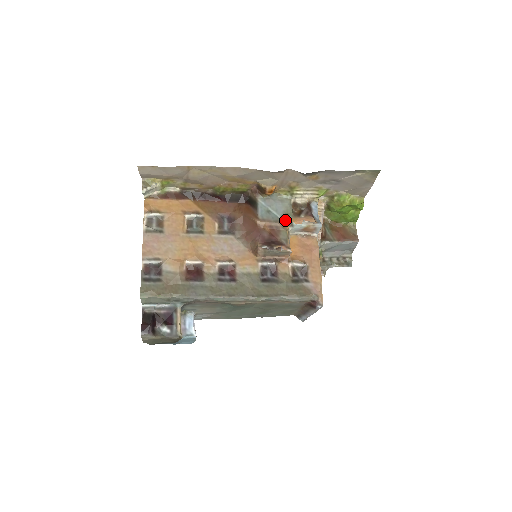
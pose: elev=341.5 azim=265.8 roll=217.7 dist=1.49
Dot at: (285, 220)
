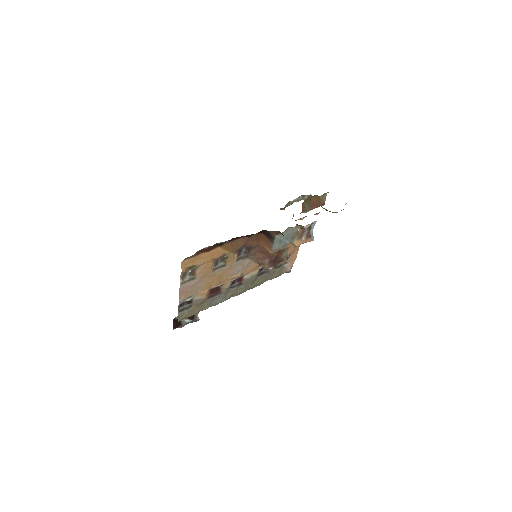
Dot at: (290, 243)
